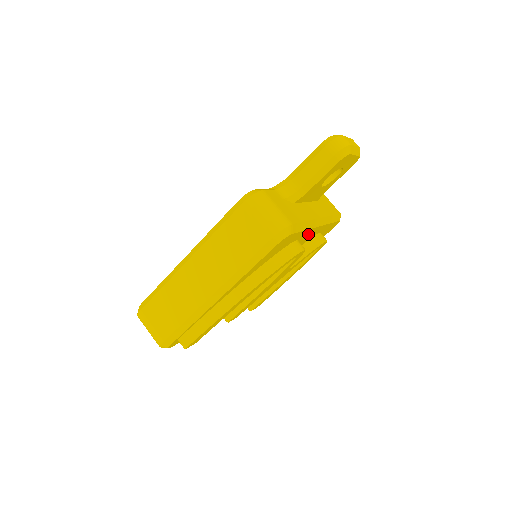
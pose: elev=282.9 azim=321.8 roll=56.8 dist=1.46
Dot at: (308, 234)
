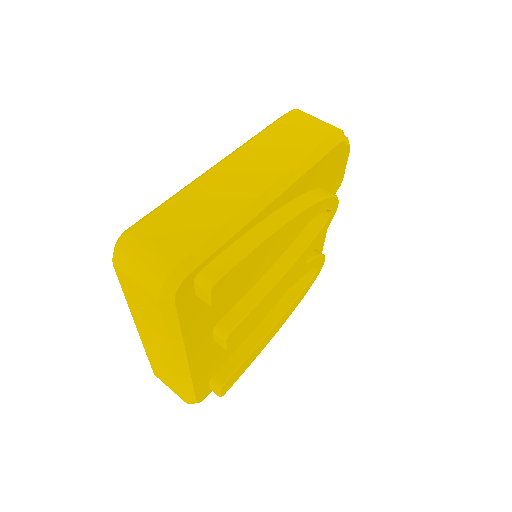
Dot at: occluded
